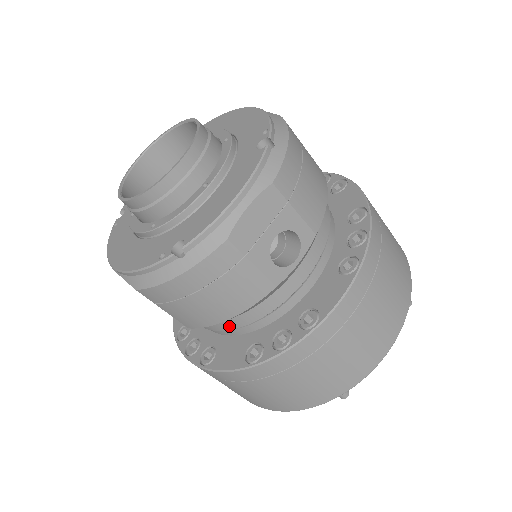
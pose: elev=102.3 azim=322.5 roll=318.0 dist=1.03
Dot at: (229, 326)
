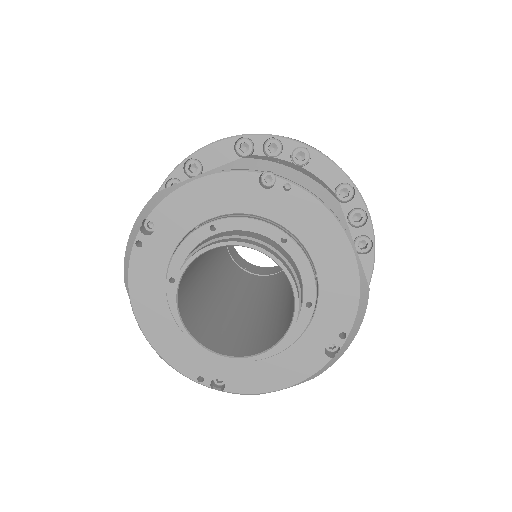
Dot at: occluded
